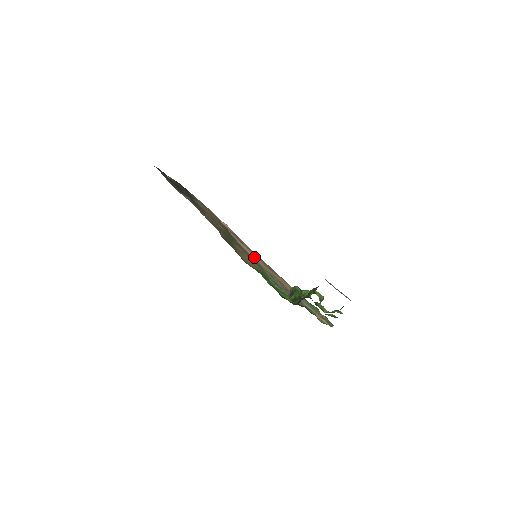
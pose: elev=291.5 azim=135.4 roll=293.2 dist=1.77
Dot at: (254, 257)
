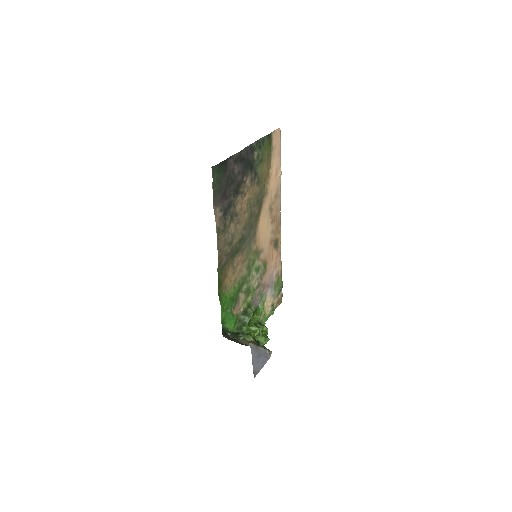
Dot at: (265, 237)
